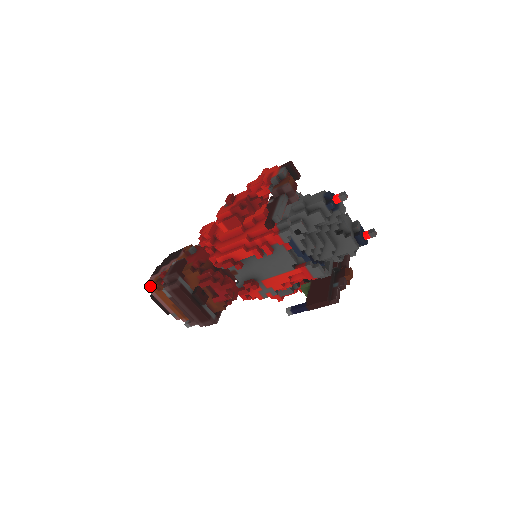
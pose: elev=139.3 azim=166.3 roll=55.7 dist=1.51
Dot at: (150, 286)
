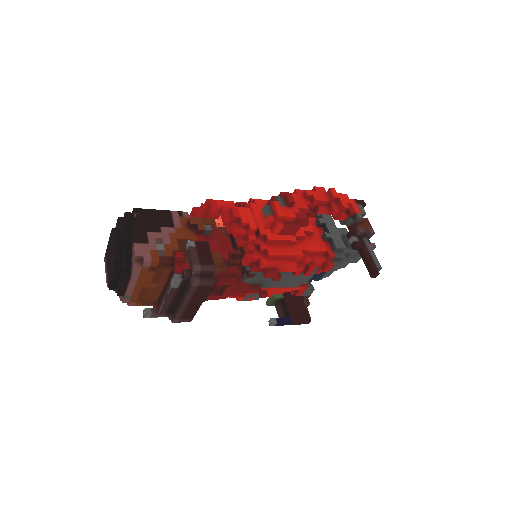
Dot at: (145, 263)
